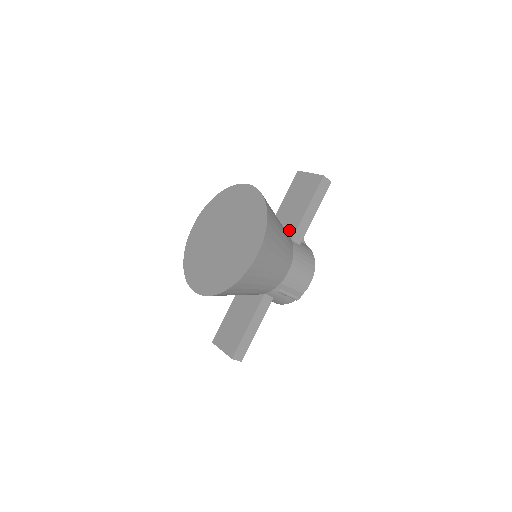
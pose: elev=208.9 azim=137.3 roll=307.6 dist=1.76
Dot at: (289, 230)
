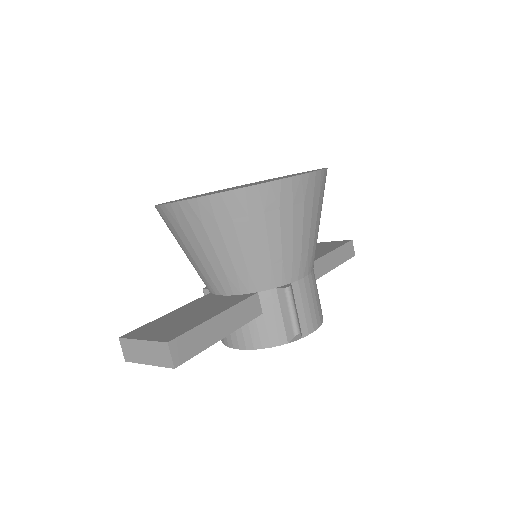
Dot at: occluded
